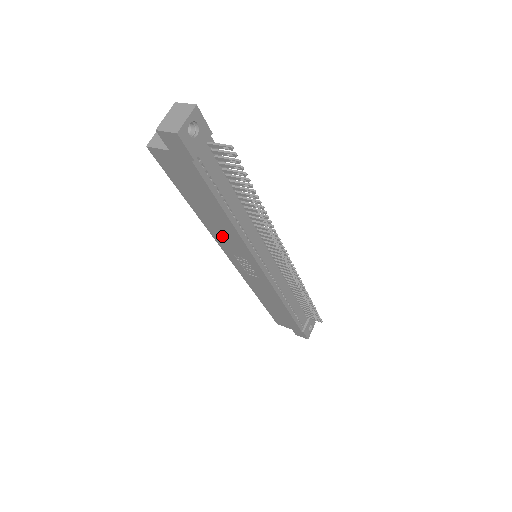
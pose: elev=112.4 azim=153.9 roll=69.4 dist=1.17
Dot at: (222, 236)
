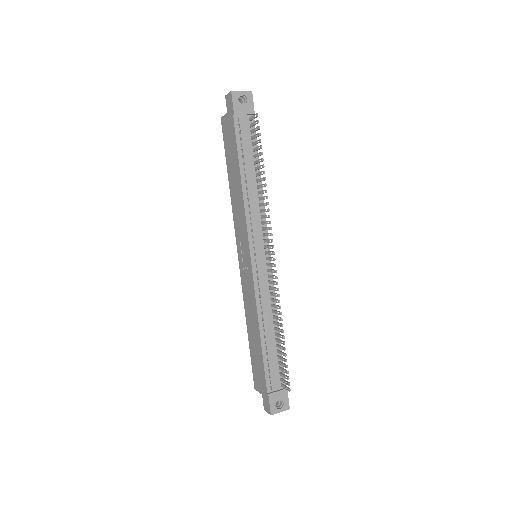
Dot at: (237, 212)
